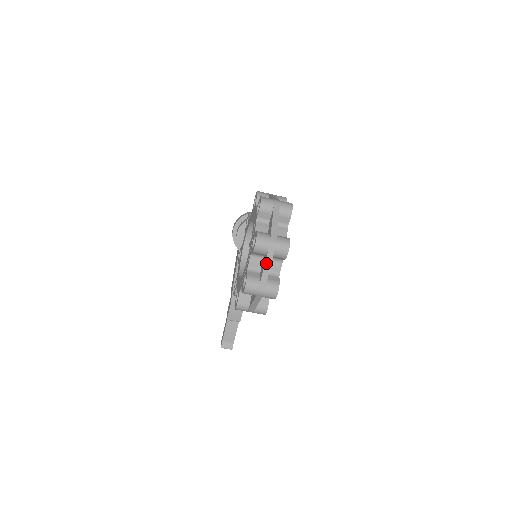
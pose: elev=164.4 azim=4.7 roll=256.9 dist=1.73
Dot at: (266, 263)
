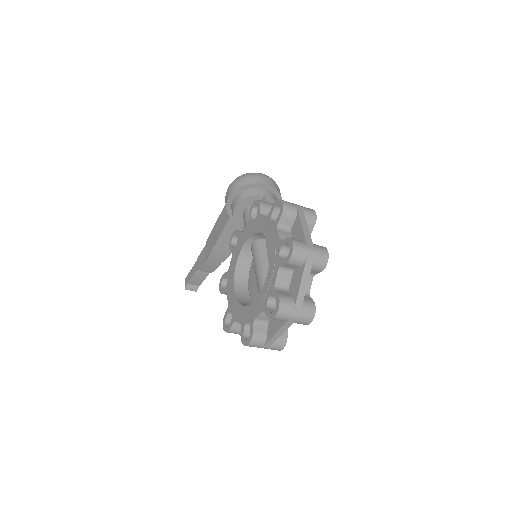
Dot at: (280, 330)
